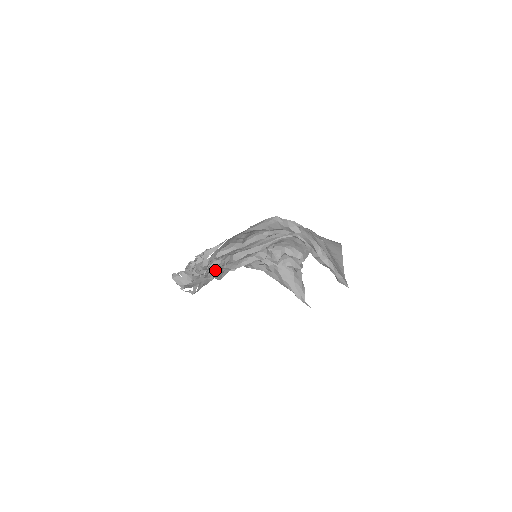
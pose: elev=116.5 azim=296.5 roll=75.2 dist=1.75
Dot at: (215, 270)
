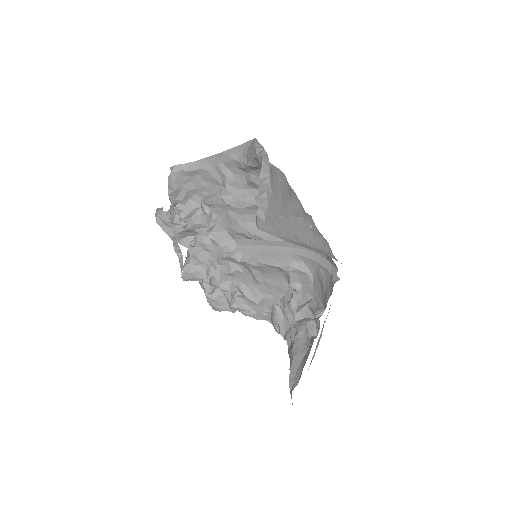
Dot at: (209, 248)
